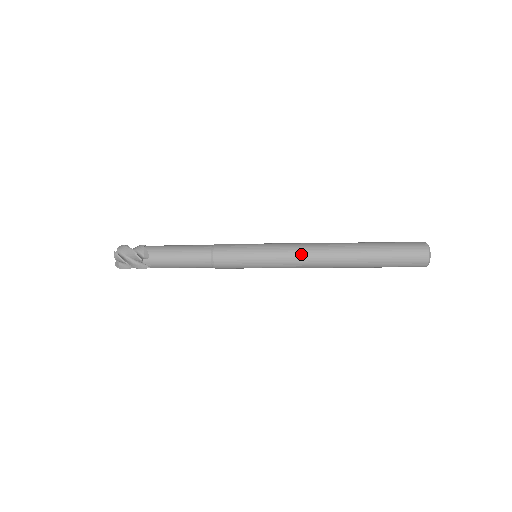
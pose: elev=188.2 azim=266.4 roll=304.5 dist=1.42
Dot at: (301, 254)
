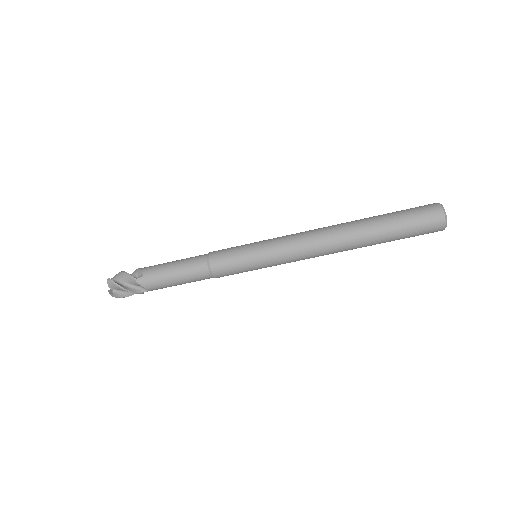
Dot at: (302, 239)
